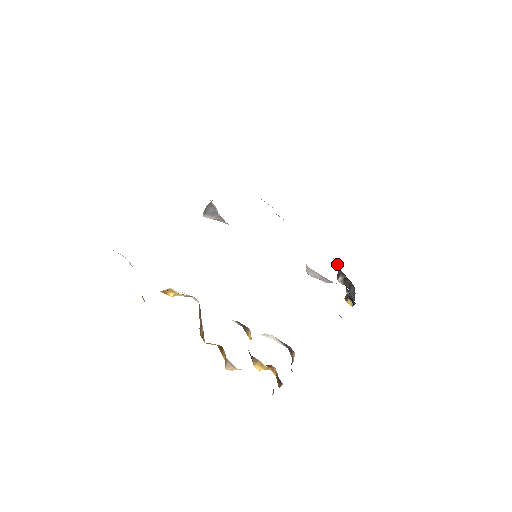
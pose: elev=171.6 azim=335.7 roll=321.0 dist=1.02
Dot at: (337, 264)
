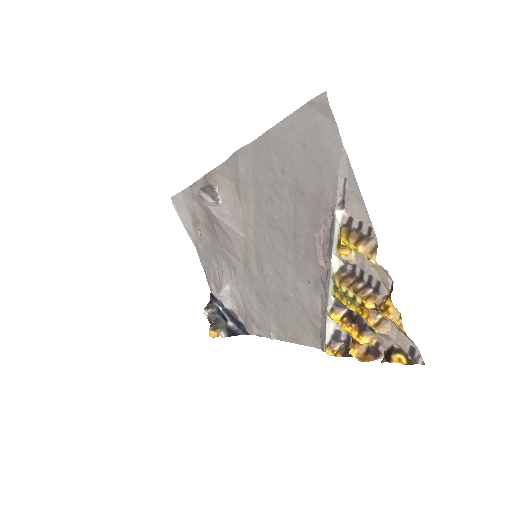
Dot at: (218, 297)
